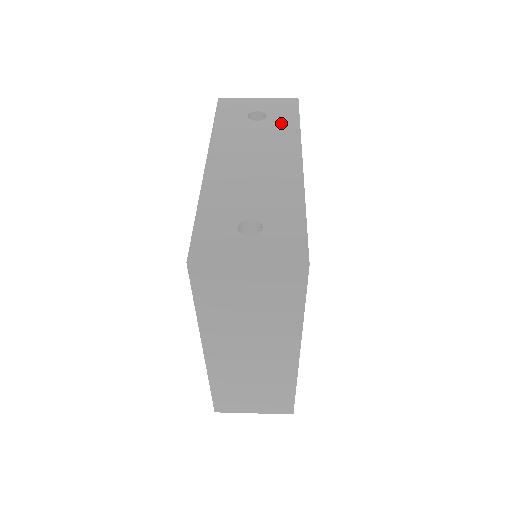
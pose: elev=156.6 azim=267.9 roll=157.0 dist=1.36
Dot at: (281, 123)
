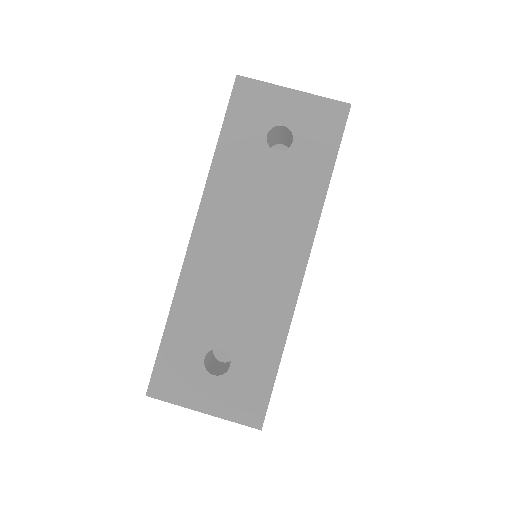
Dot at: (307, 166)
